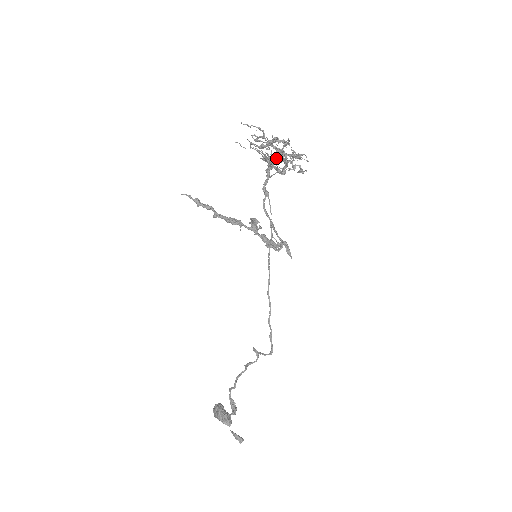
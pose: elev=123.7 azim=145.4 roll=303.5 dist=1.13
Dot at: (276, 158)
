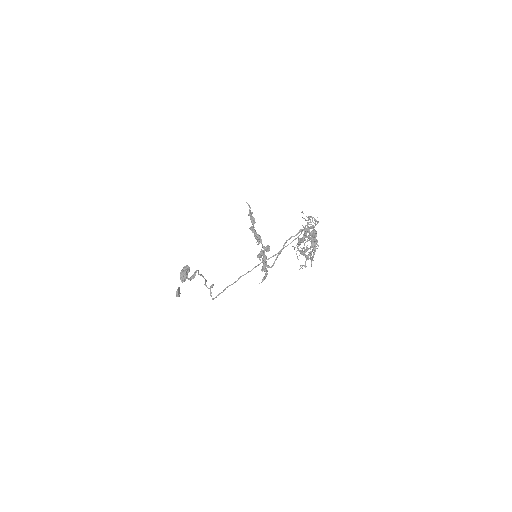
Dot at: occluded
